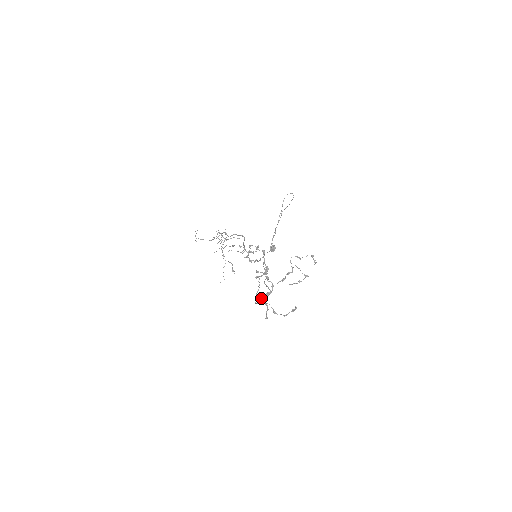
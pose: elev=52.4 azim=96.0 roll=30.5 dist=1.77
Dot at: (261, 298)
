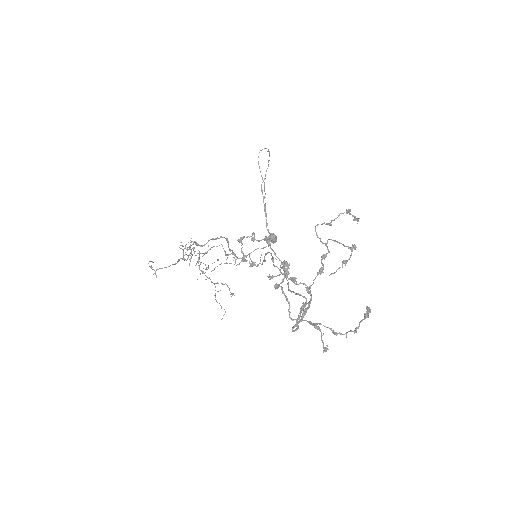
Dot at: occluded
